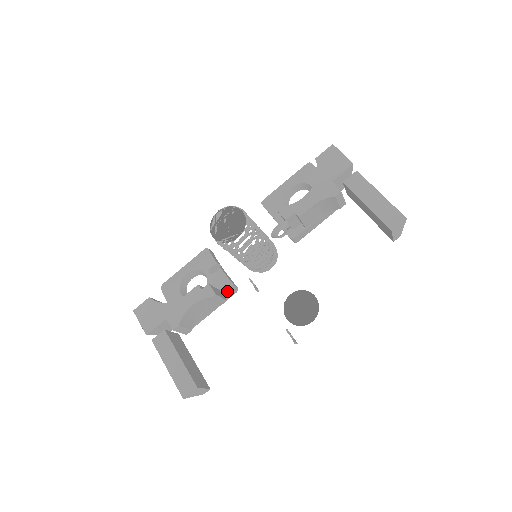
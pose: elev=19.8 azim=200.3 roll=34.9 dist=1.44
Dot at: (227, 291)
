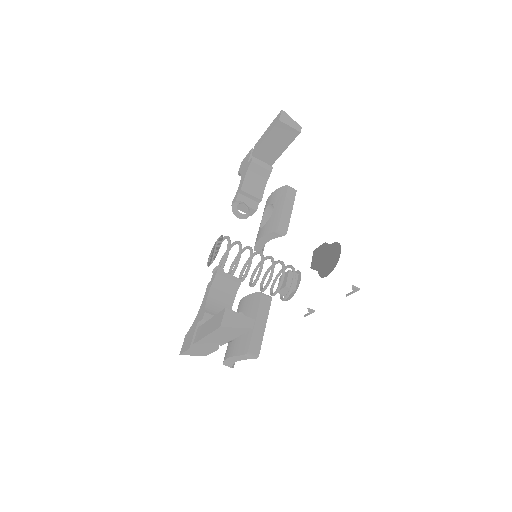
Dot at: (259, 300)
